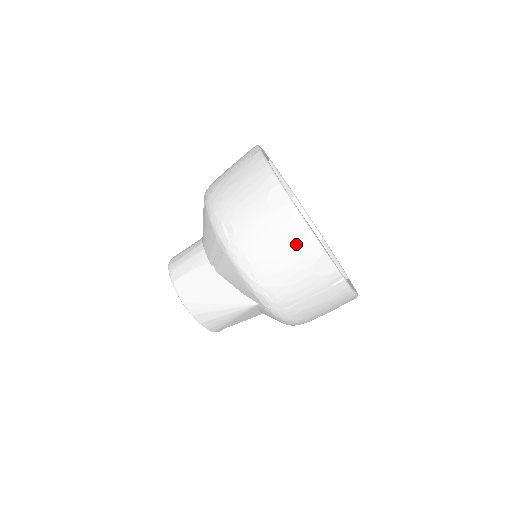
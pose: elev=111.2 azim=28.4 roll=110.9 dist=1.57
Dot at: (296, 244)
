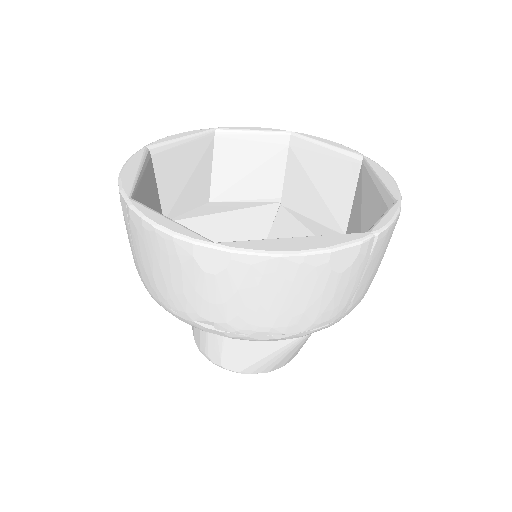
Dot at: (289, 279)
